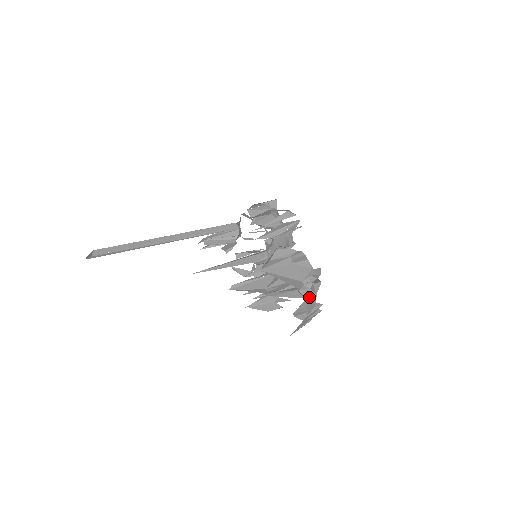
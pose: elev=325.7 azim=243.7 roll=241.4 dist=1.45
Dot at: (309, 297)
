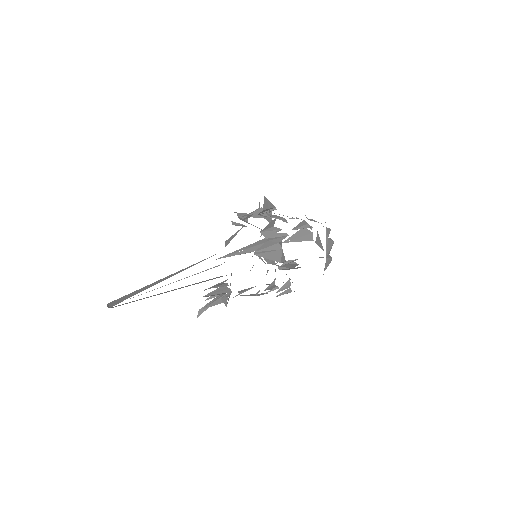
Dot at: occluded
